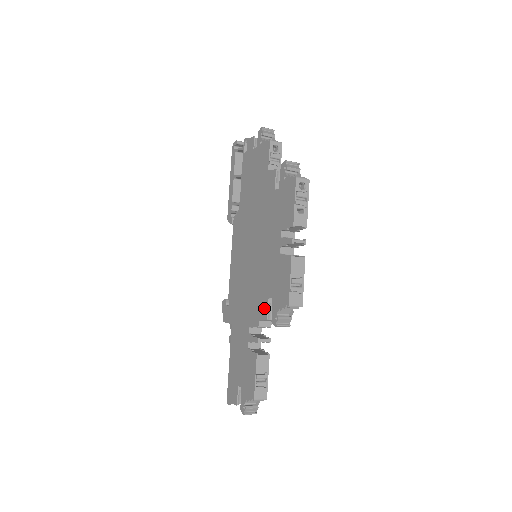
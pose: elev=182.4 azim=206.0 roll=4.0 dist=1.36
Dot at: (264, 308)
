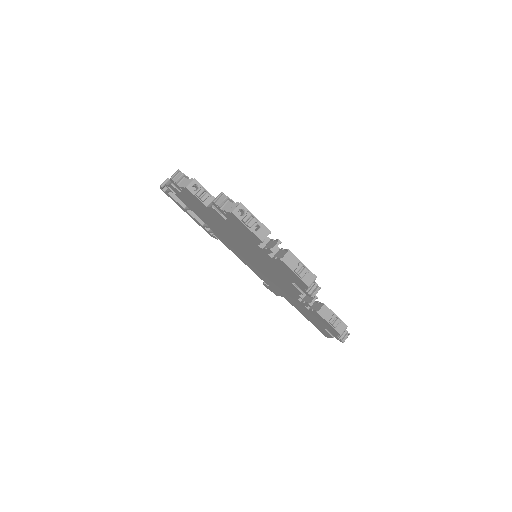
Dot at: (295, 289)
